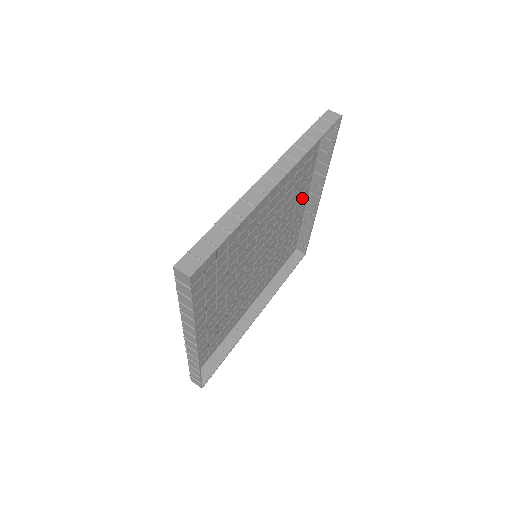
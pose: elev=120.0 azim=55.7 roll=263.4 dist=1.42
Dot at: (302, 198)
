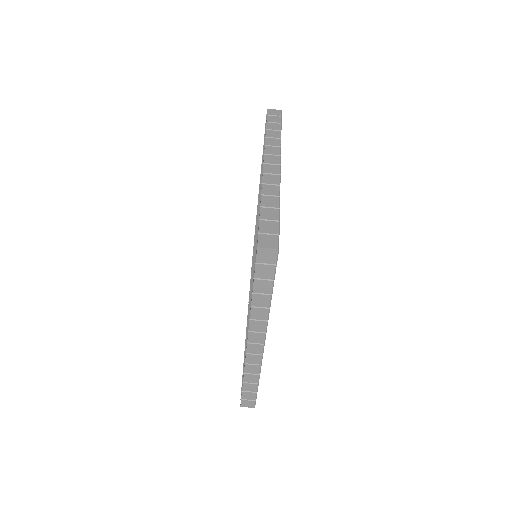
Dot at: occluded
